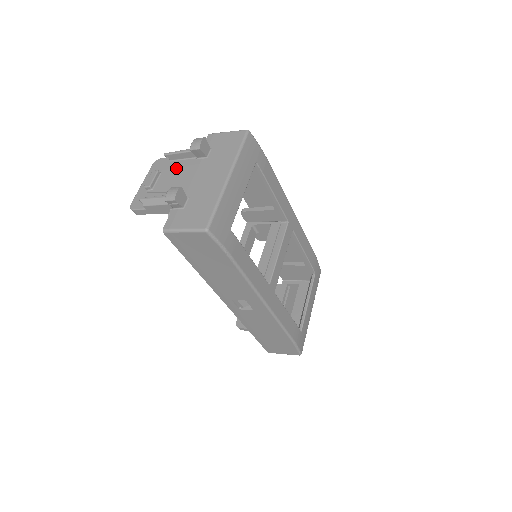
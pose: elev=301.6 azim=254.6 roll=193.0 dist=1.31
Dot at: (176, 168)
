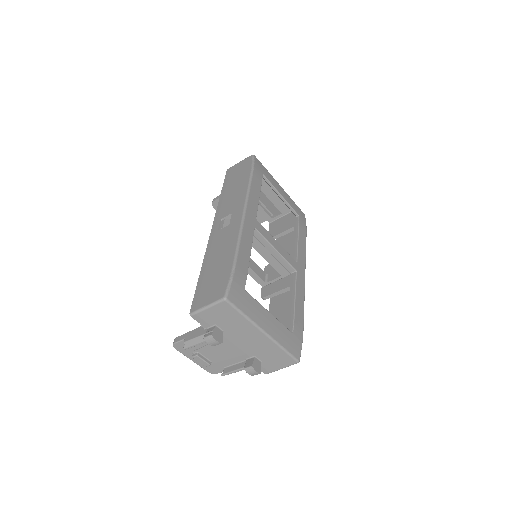
Dot at: (207, 346)
